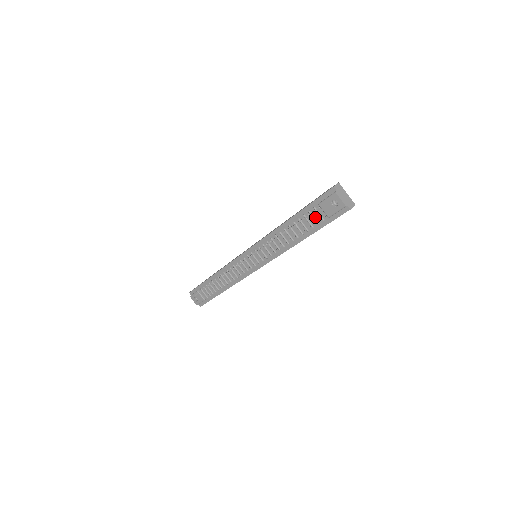
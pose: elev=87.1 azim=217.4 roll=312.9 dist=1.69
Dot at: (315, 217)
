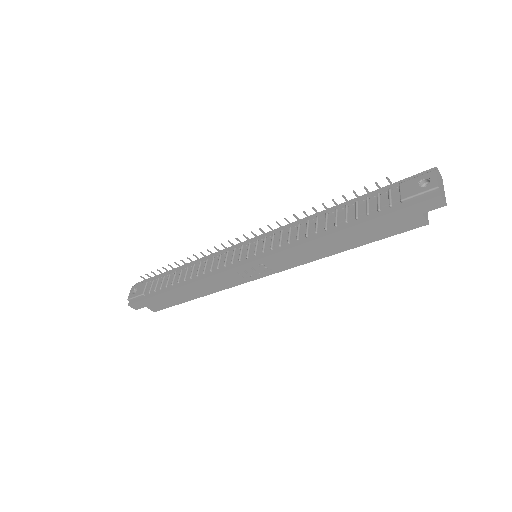
Dot at: (381, 202)
